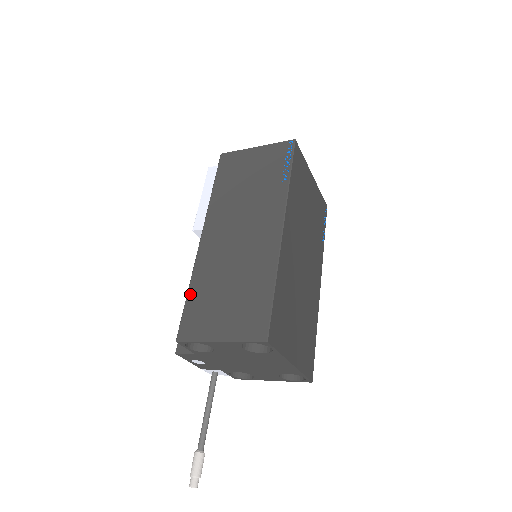
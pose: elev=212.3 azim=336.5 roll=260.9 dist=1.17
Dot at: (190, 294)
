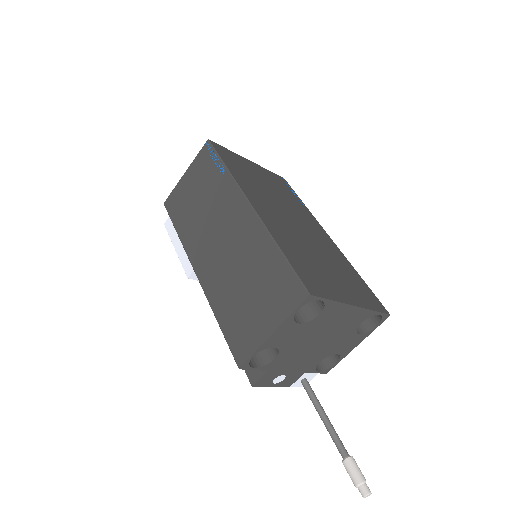
Dot at: (220, 322)
